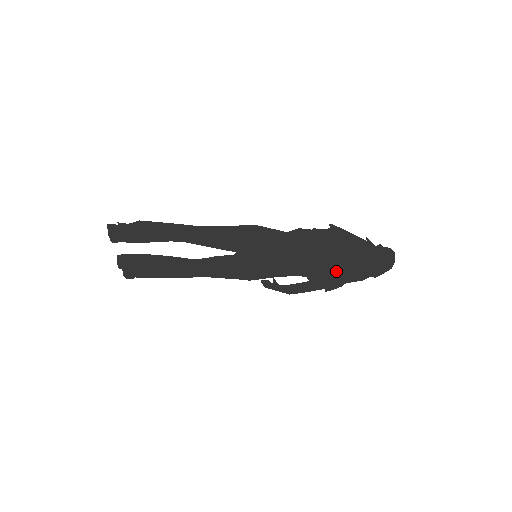
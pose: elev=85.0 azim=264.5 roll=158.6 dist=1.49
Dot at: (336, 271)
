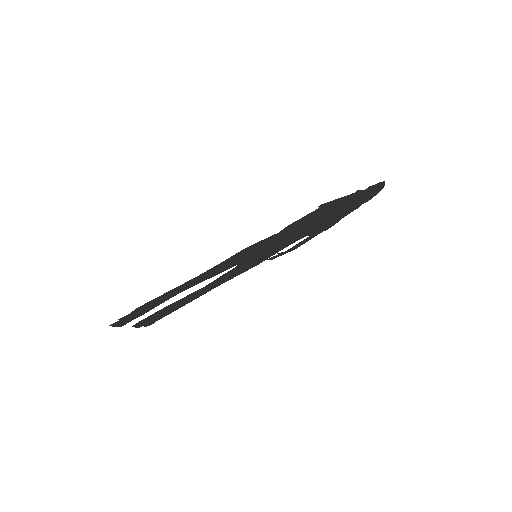
Dot at: (332, 219)
